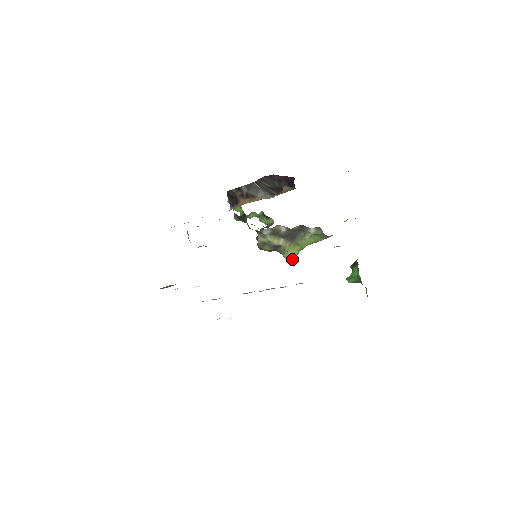
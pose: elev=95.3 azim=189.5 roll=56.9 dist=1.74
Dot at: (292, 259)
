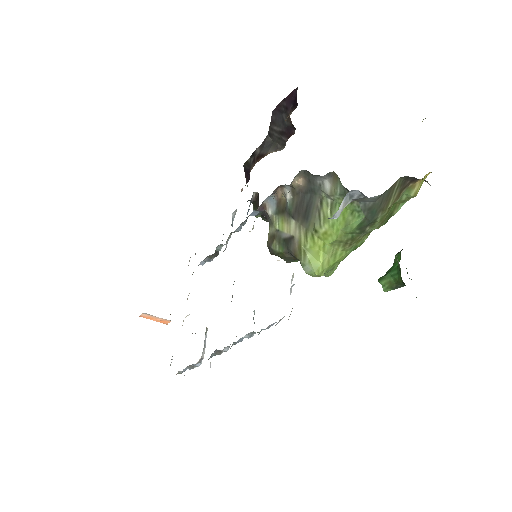
Dot at: (314, 270)
